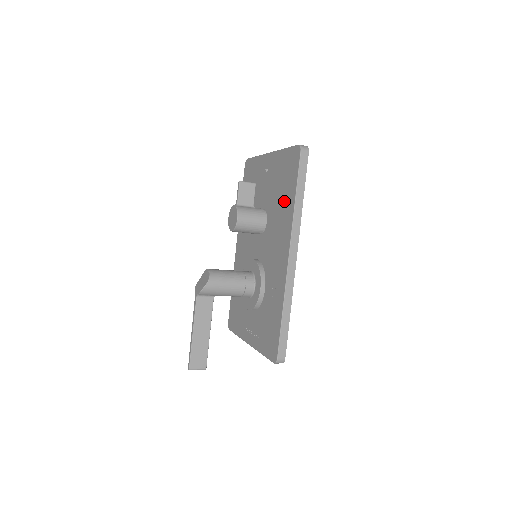
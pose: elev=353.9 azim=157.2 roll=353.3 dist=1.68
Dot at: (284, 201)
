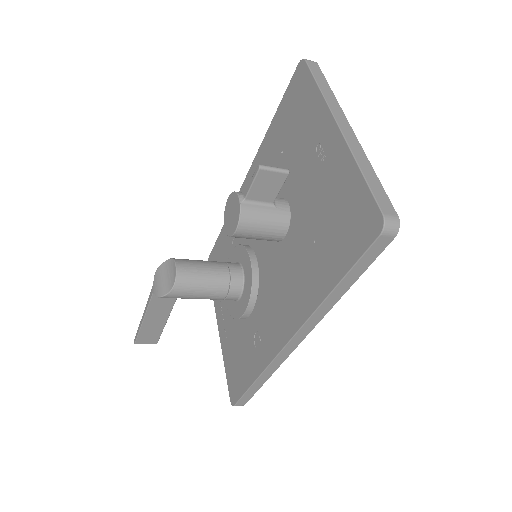
Dot at: (317, 260)
